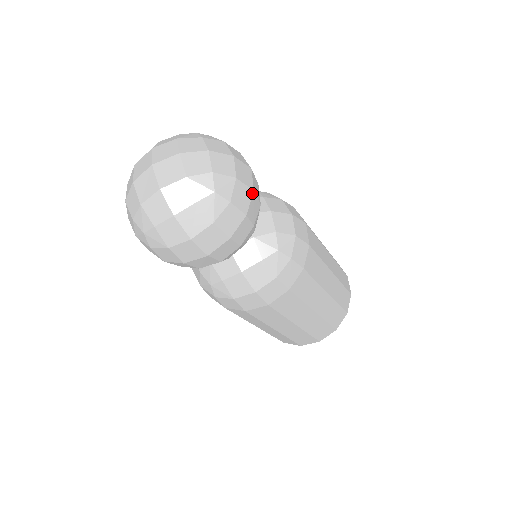
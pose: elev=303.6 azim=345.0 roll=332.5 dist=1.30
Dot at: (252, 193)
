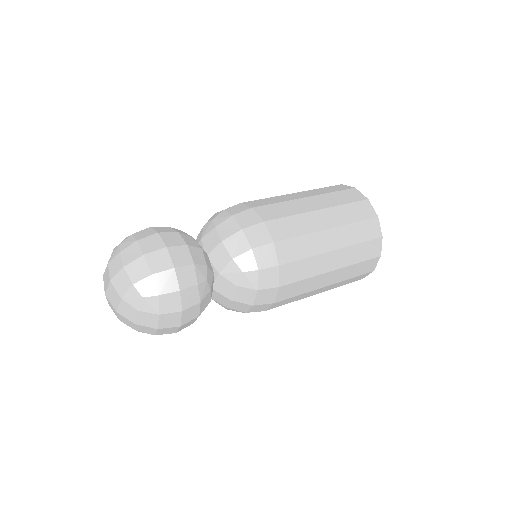
Dot at: (174, 271)
